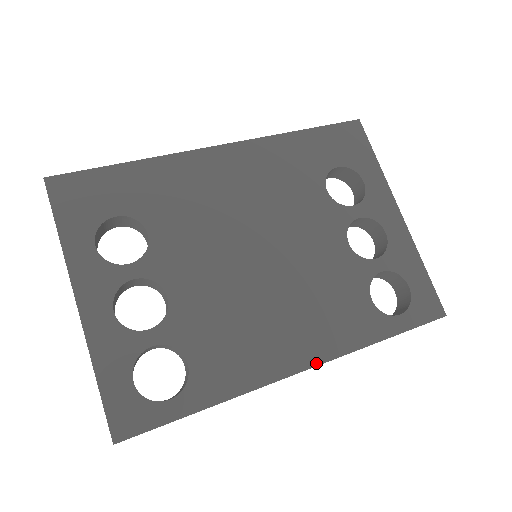
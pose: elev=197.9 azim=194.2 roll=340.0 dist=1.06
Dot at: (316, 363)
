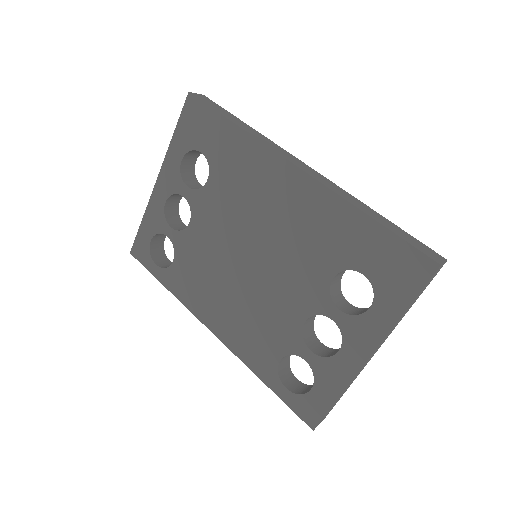
Dot at: (220, 338)
